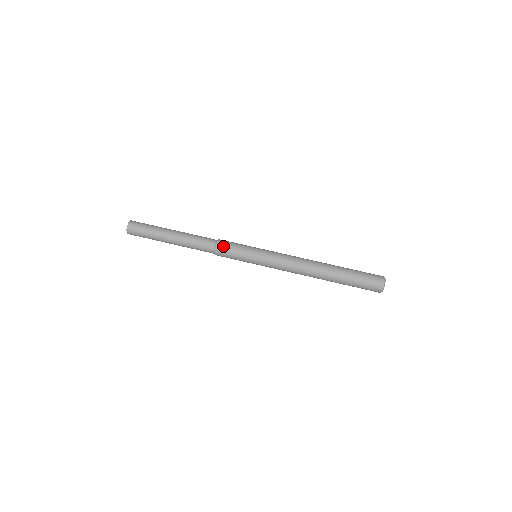
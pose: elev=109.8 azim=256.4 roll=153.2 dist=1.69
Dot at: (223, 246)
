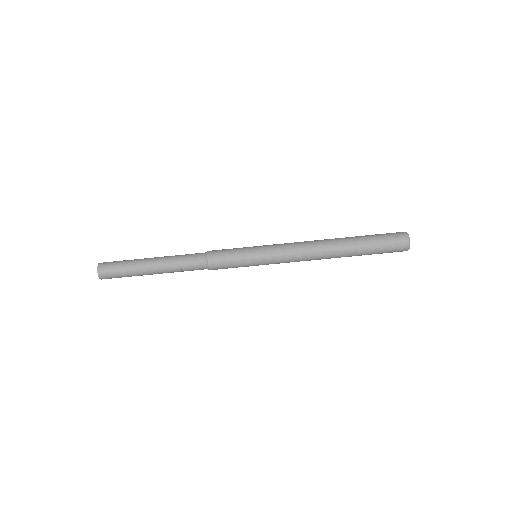
Dot at: (215, 255)
